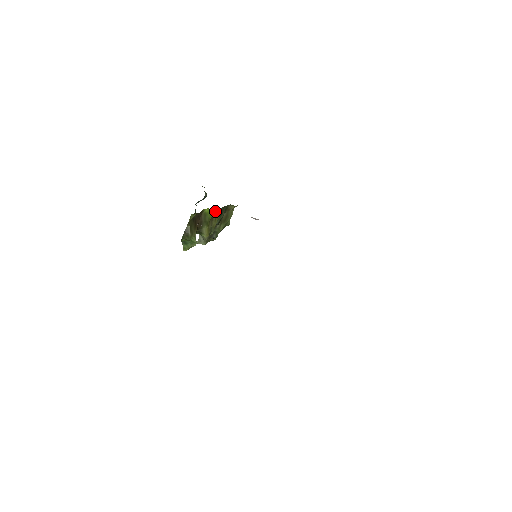
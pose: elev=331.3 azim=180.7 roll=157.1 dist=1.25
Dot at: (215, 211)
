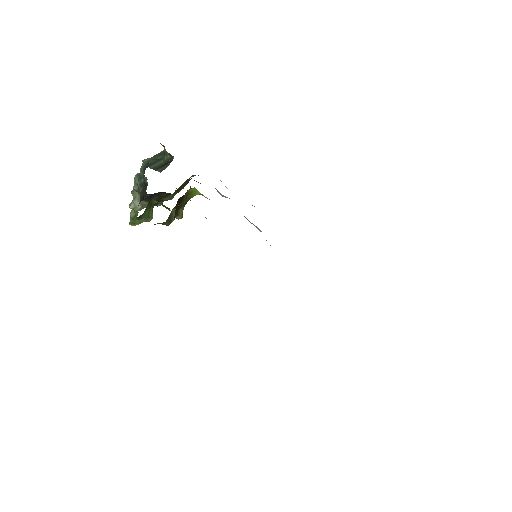
Dot at: (190, 186)
